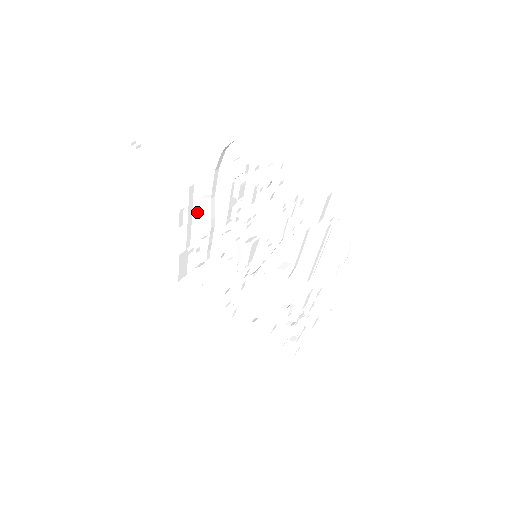
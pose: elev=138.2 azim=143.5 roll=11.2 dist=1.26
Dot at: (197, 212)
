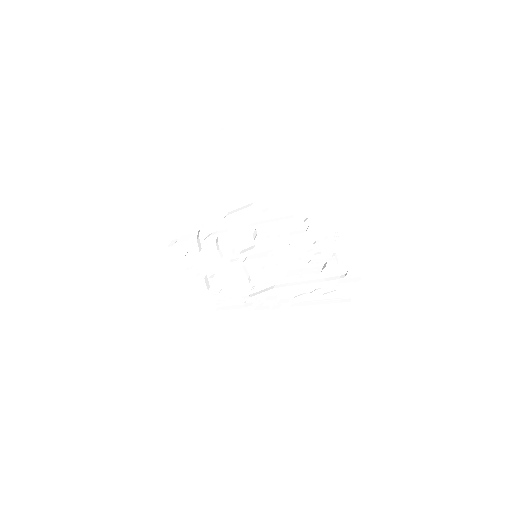
Dot at: (229, 201)
